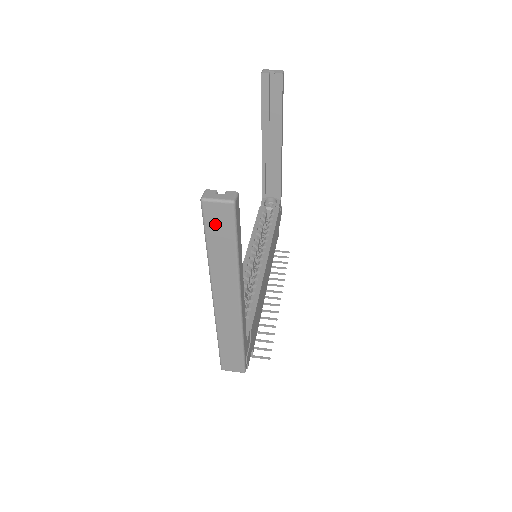
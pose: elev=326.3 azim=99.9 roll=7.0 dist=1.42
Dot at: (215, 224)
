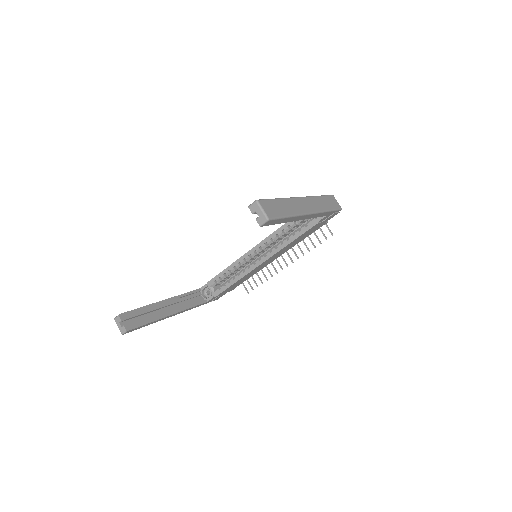
Dot at: occluded
